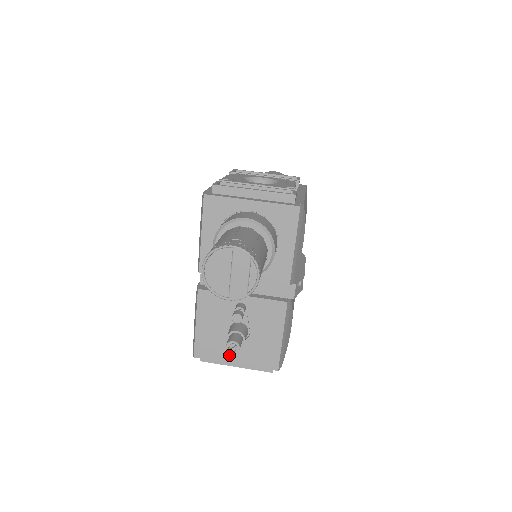
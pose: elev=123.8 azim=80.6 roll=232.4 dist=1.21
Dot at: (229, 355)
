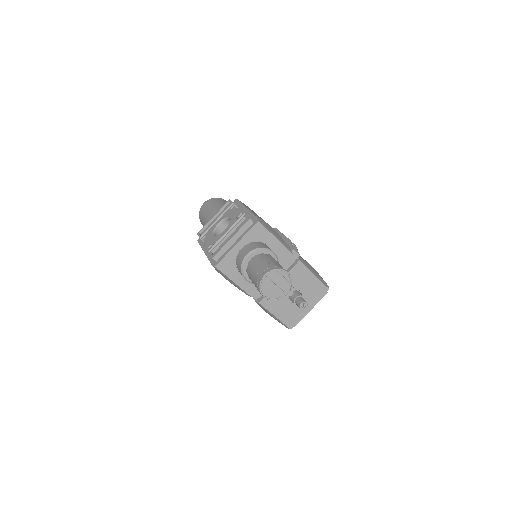
Dot at: (303, 310)
